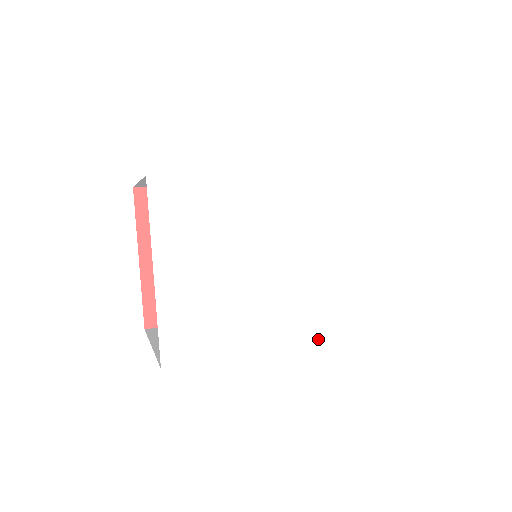
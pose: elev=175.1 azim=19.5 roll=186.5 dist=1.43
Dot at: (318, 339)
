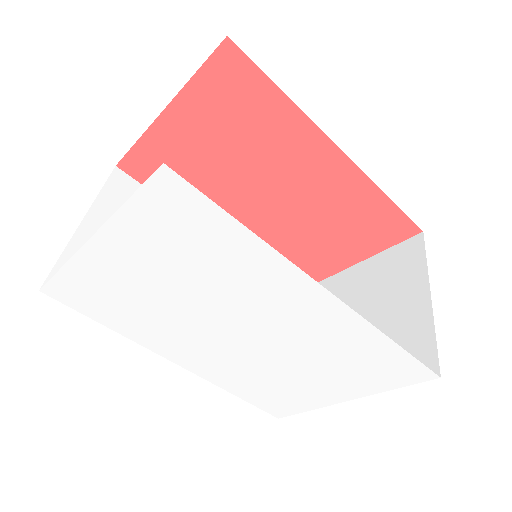
Dot at: (210, 380)
